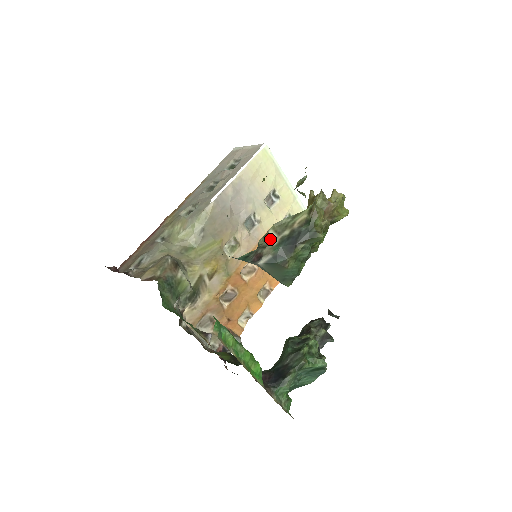
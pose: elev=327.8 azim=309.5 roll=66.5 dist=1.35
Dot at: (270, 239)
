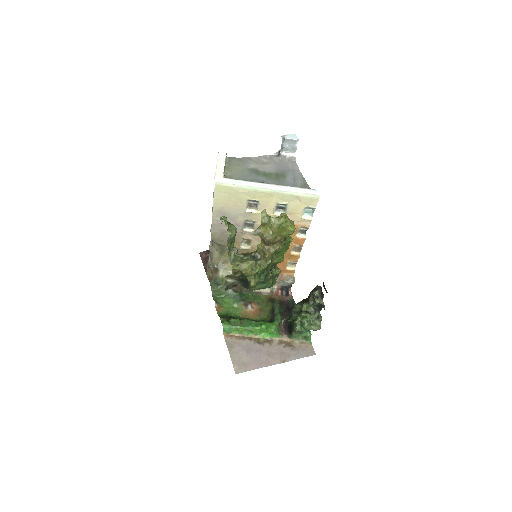
Dot at: (231, 281)
